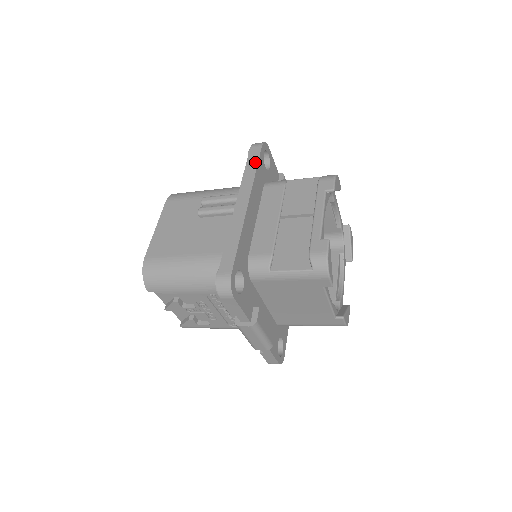
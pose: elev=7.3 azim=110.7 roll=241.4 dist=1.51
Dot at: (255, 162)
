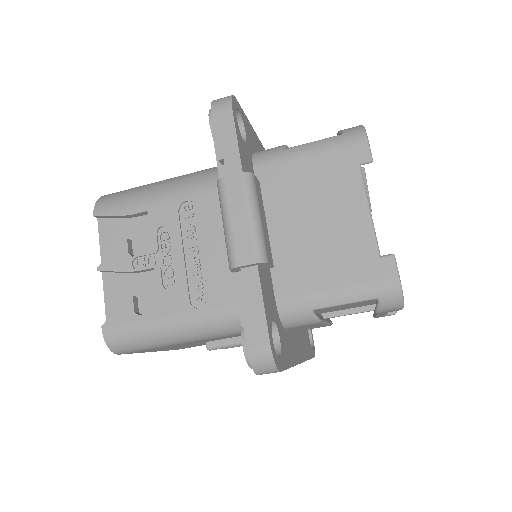
Dot at: occluded
